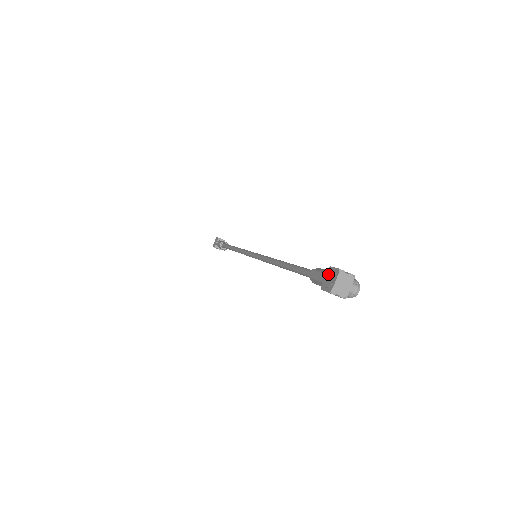
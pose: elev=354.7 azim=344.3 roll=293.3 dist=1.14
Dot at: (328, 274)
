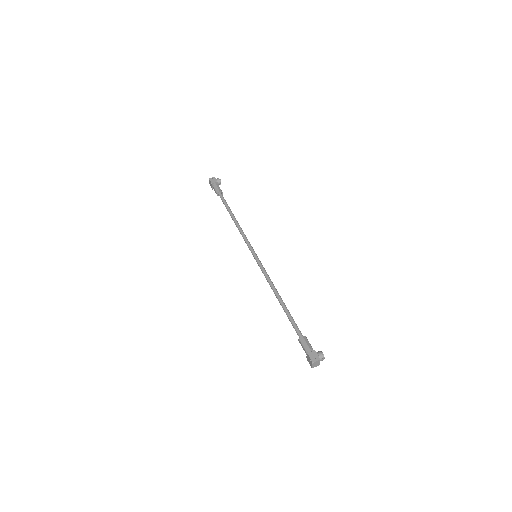
Dot at: (308, 357)
